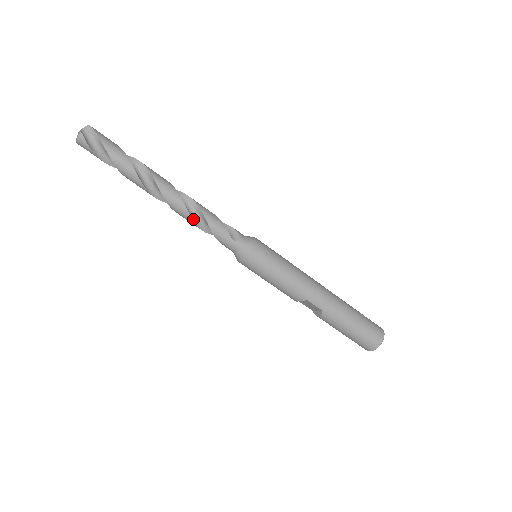
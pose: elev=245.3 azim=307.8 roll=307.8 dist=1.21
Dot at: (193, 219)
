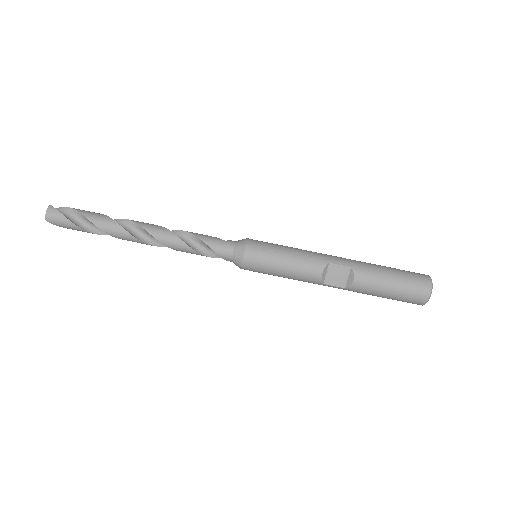
Dot at: (179, 239)
